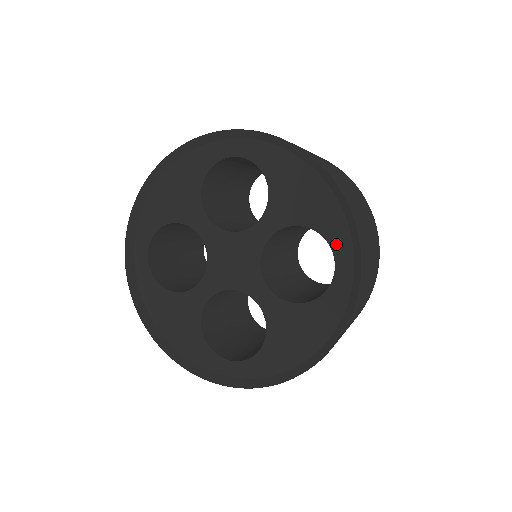
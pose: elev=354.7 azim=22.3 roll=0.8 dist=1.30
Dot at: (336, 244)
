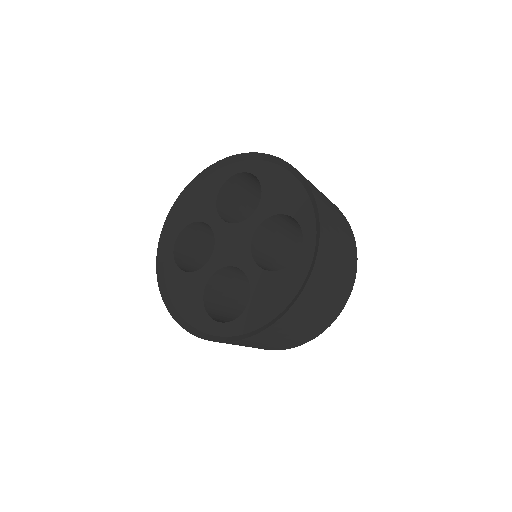
Dot at: (304, 224)
